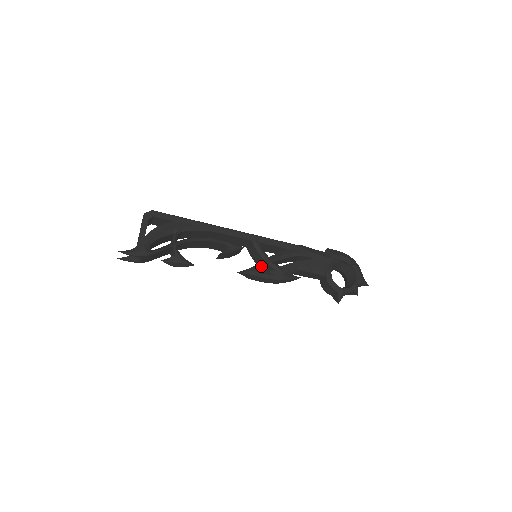
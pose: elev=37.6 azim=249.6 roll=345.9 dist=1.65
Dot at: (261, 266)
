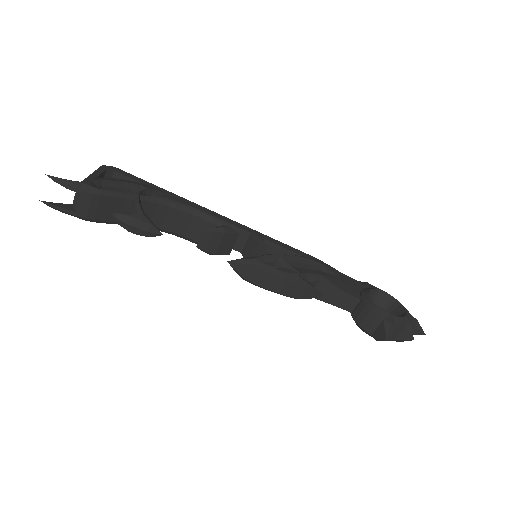
Dot at: (265, 257)
